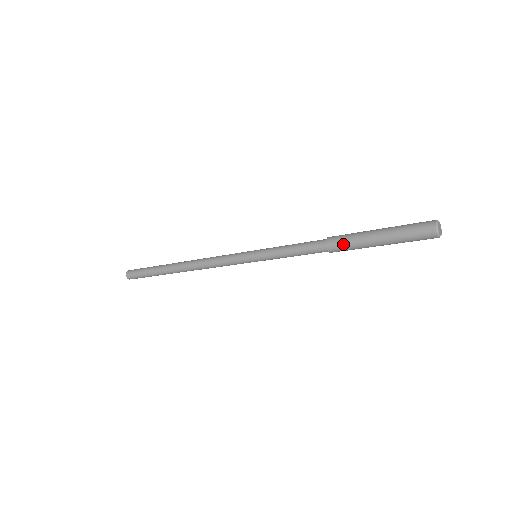
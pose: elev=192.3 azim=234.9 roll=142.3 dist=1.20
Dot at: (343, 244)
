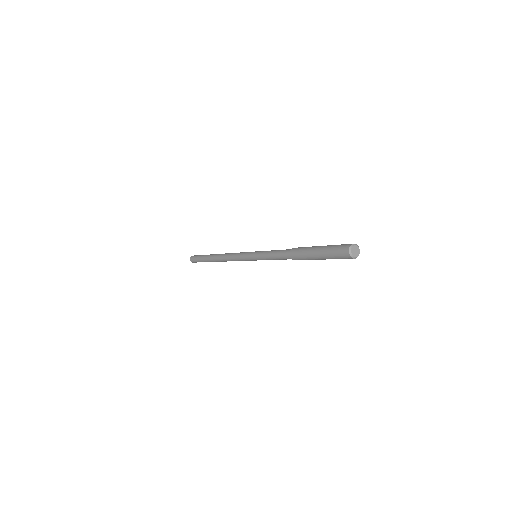
Dot at: (299, 257)
